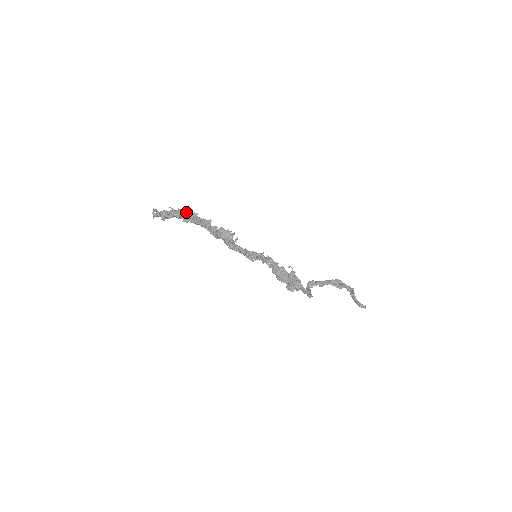
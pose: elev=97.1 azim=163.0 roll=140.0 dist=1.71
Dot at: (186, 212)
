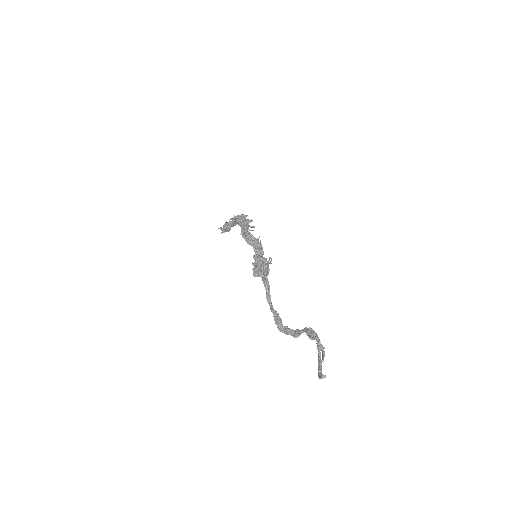
Dot at: occluded
